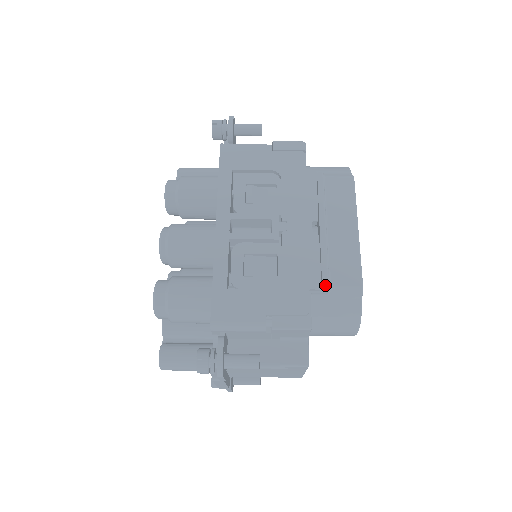
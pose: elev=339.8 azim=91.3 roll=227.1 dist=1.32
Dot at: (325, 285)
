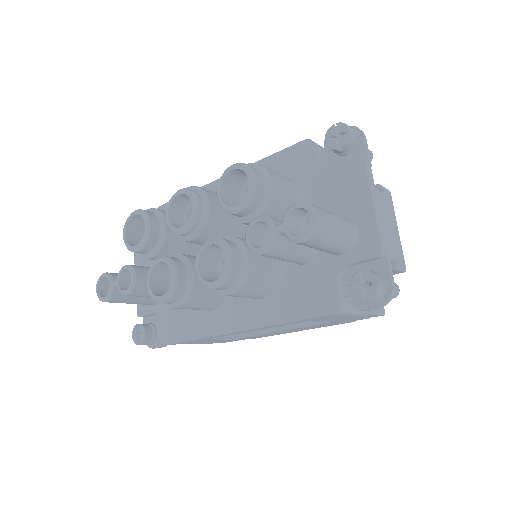
Dot at: occluded
